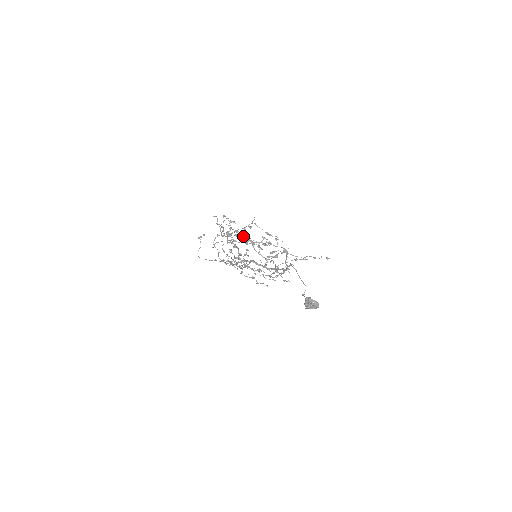
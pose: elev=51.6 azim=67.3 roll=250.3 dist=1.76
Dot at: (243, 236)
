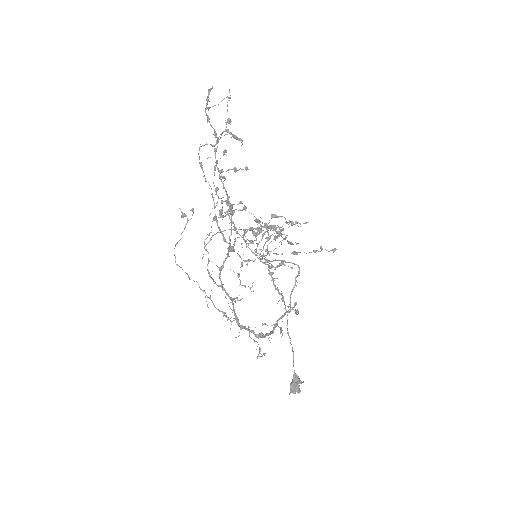
Dot at: (256, 250)
